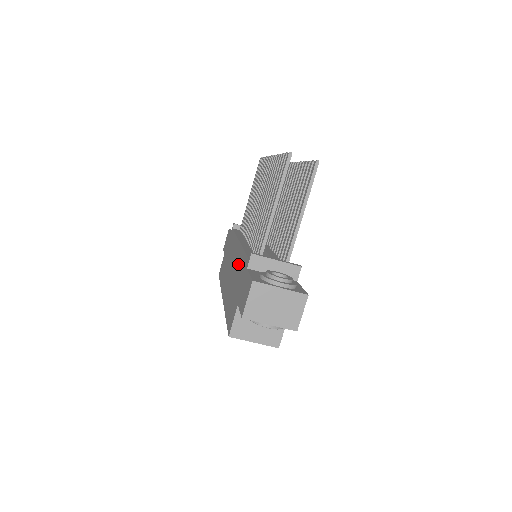
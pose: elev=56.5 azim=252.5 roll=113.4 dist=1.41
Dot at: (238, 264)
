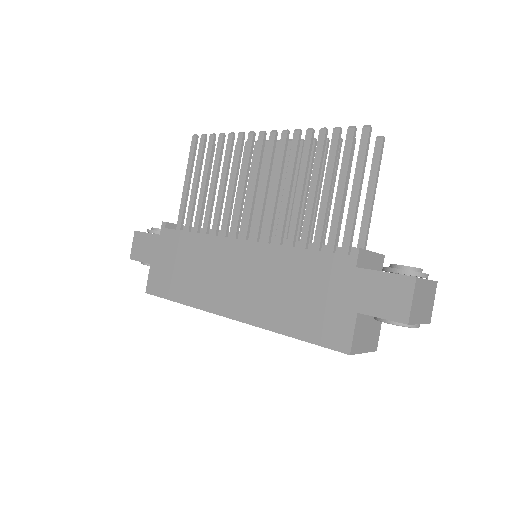
Dot at: (285, 267)
